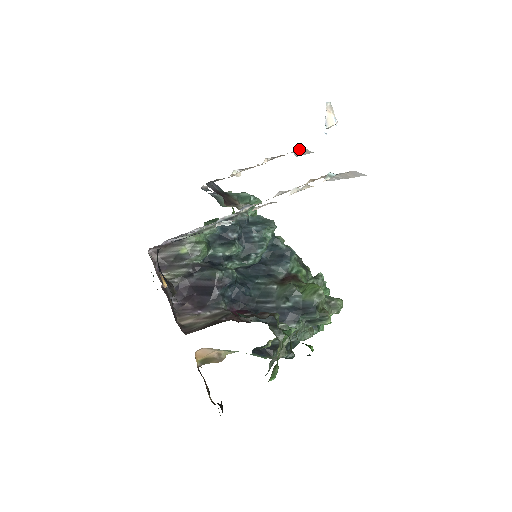
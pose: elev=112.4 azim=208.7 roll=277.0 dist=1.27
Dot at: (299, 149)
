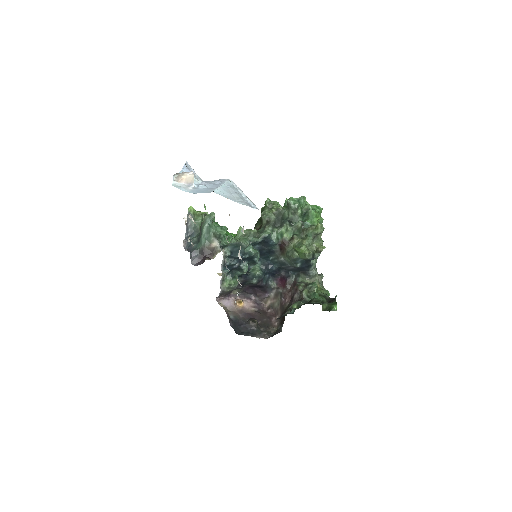
Dot at: occluded
